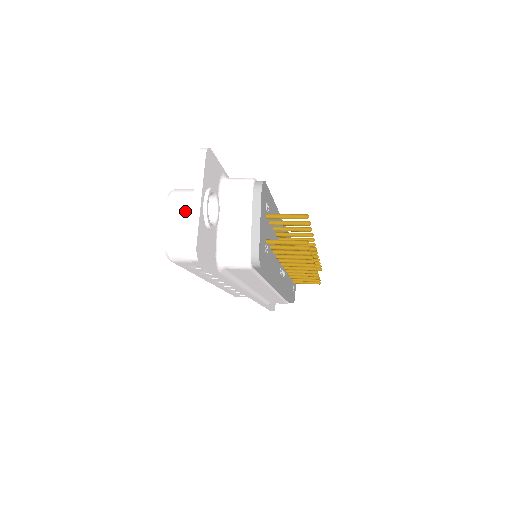
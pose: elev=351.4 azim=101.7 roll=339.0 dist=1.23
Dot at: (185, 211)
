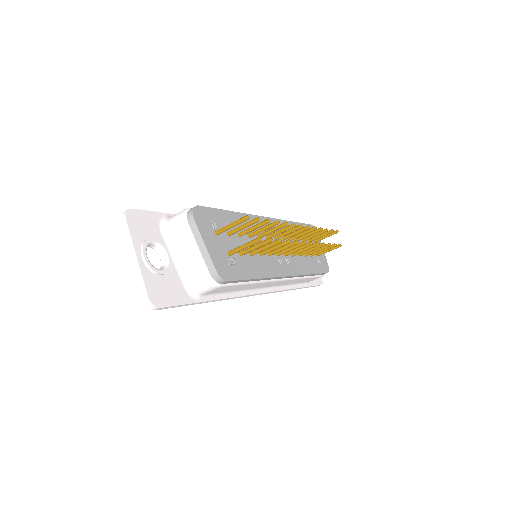
Dot at: occluded
